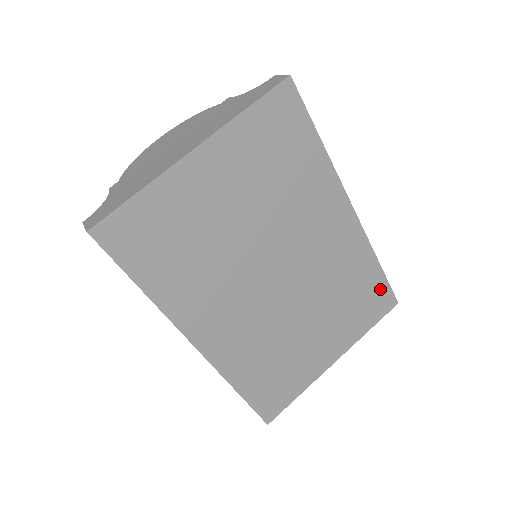
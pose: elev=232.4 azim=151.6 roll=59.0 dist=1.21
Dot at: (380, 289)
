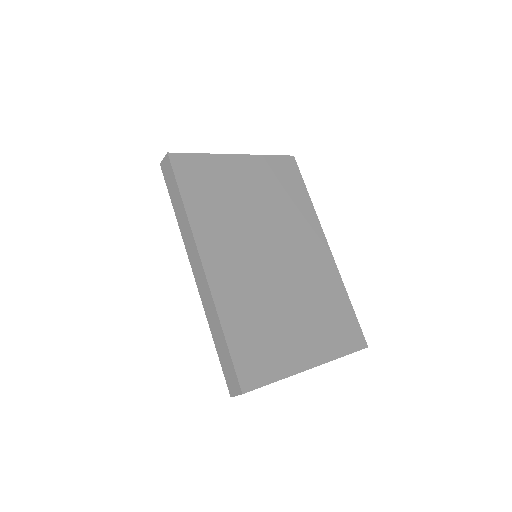
Dot at: (351, 322)
